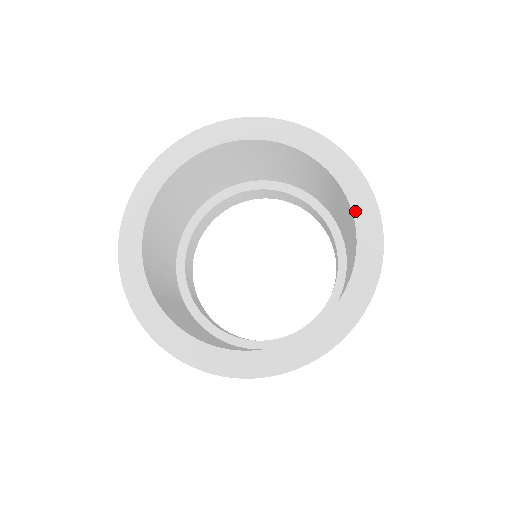
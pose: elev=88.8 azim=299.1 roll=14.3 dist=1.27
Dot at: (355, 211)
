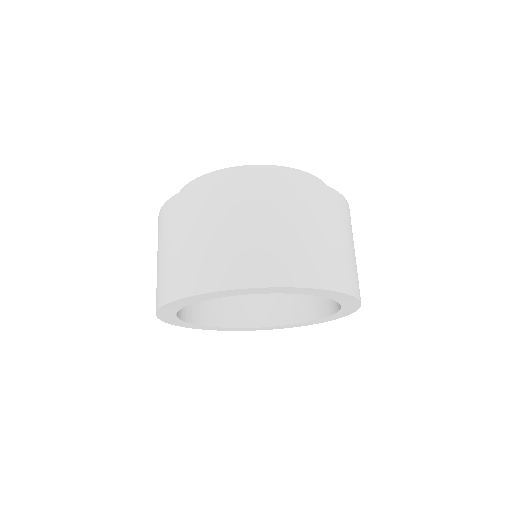
Dot at: (339, 312)
